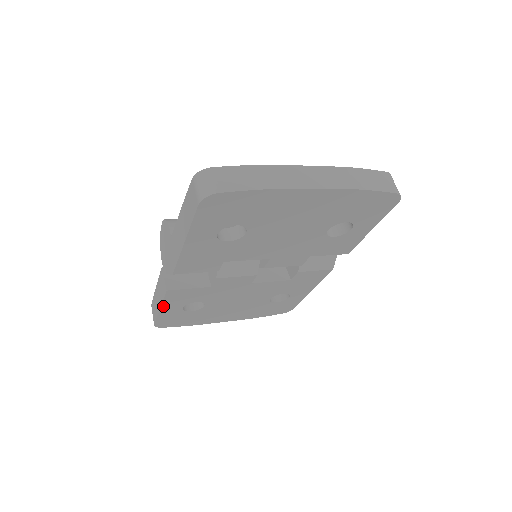
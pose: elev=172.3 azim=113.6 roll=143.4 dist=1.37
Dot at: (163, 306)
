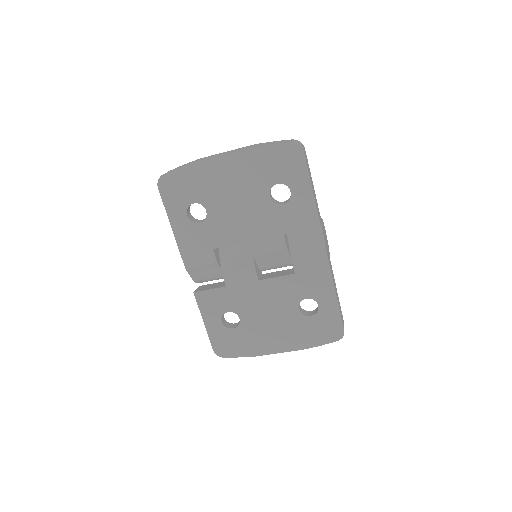
Dot at: (204, 318)
